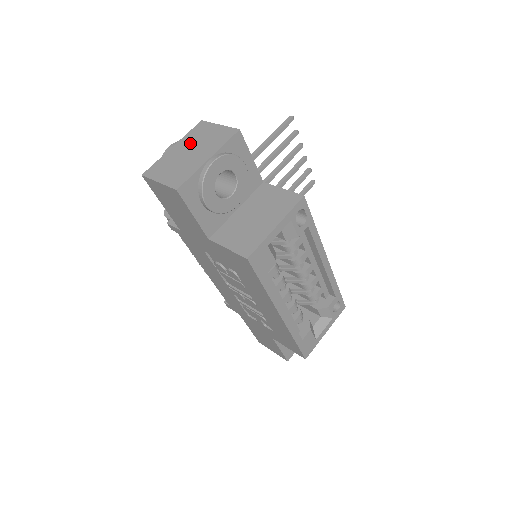
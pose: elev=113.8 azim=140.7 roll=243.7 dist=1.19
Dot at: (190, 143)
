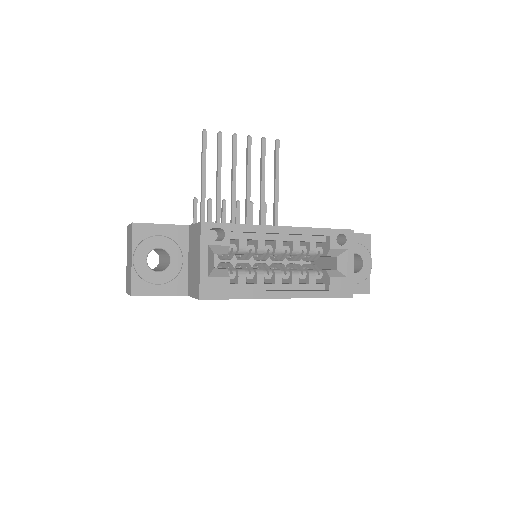
Dot at: (128, 251)
